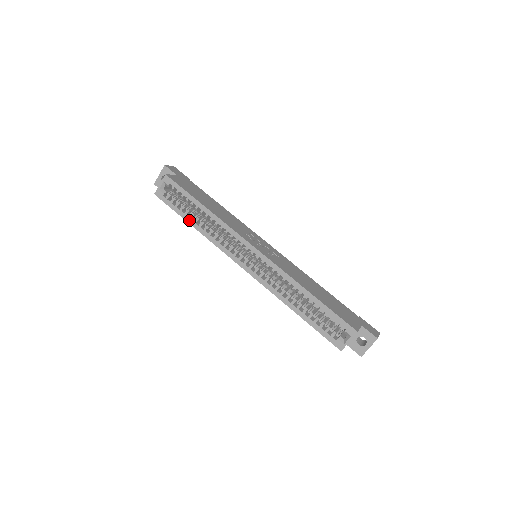
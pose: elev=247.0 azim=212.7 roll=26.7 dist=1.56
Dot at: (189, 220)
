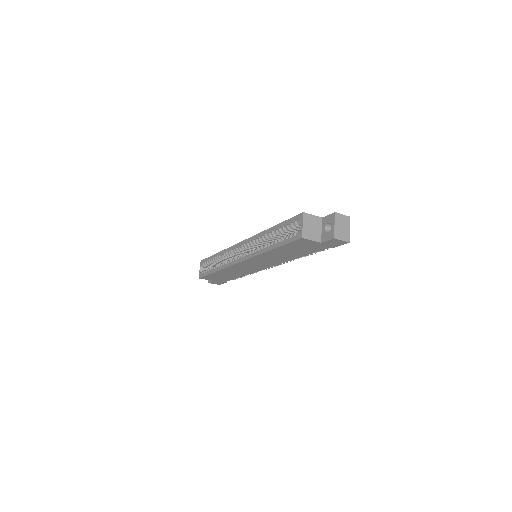
Dot at: (213, 270)
